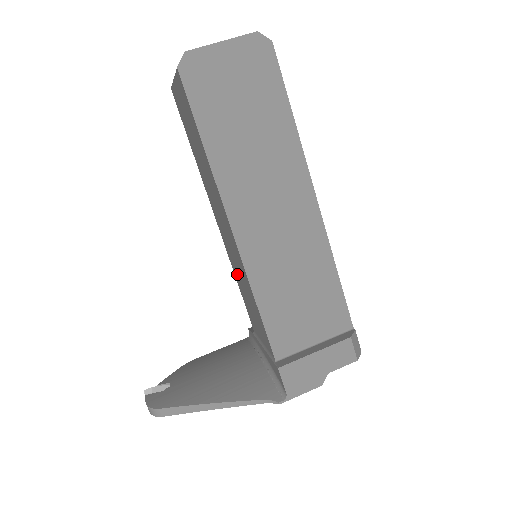
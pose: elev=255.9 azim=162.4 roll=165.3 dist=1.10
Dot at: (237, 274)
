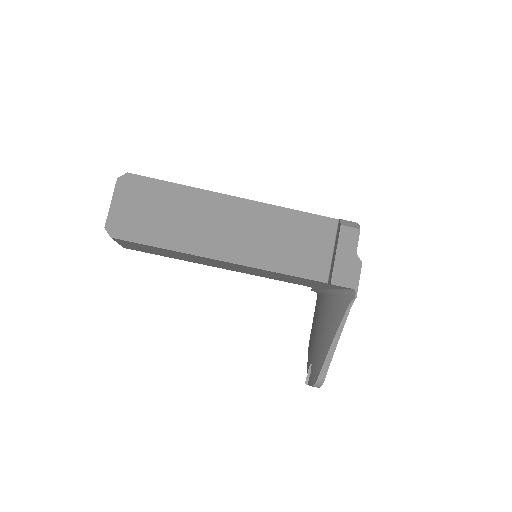
Dot at: (262, 275)
